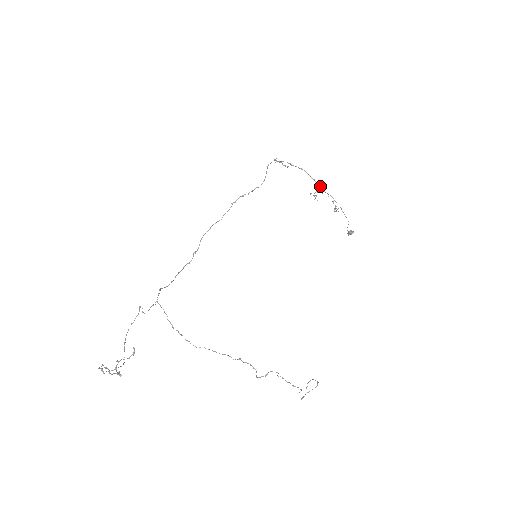
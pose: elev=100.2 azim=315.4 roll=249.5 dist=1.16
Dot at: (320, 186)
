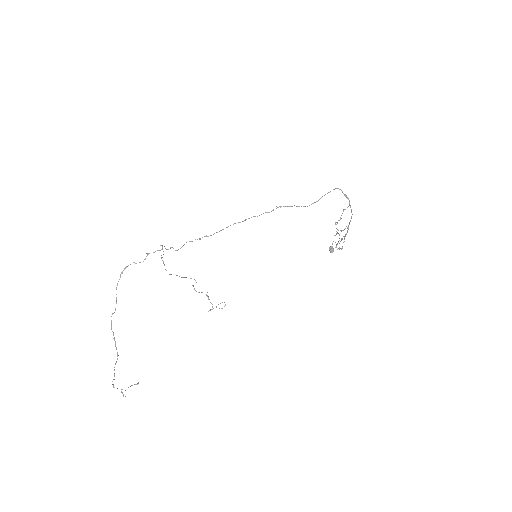
Dot at: occluded
